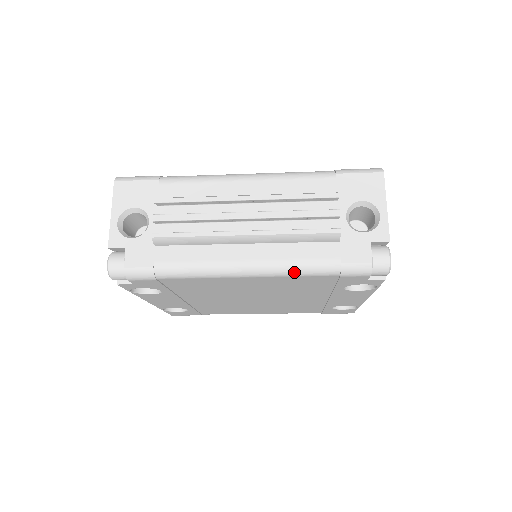
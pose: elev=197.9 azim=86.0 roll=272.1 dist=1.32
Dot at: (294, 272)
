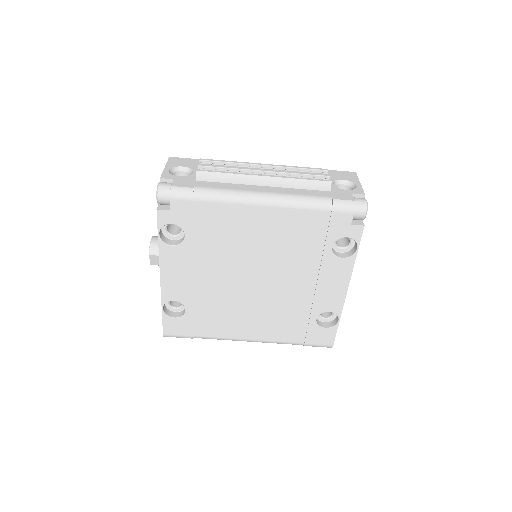
Dot at: (298, 203)
